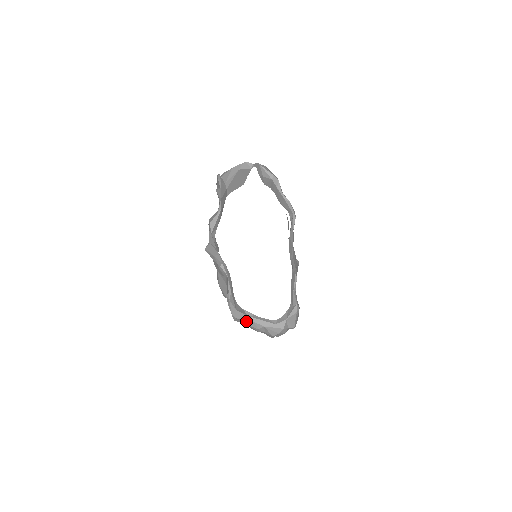
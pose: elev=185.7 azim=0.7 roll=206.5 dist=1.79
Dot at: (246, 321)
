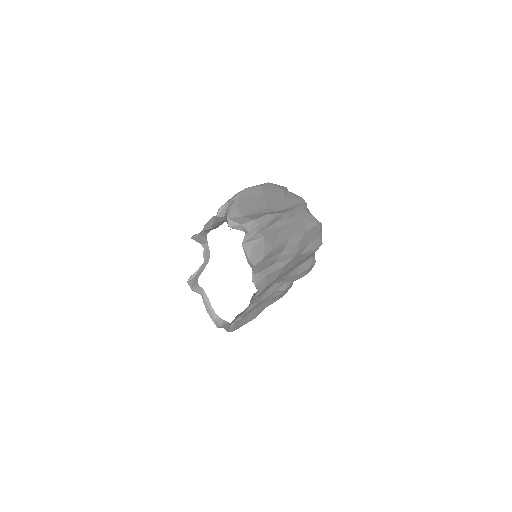
Dot at: occluded
